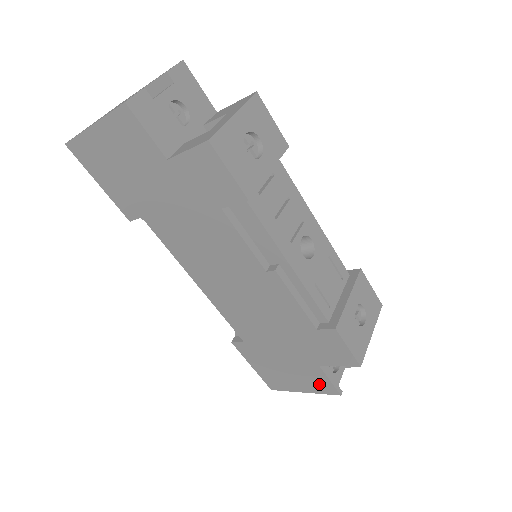
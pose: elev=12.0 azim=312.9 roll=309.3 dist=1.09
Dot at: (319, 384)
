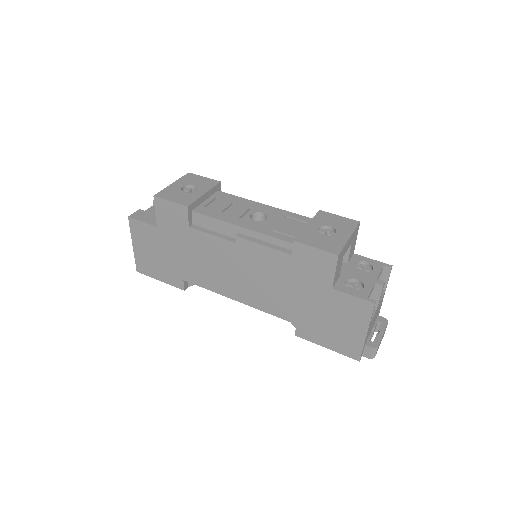
Dot at: (356, 310)
